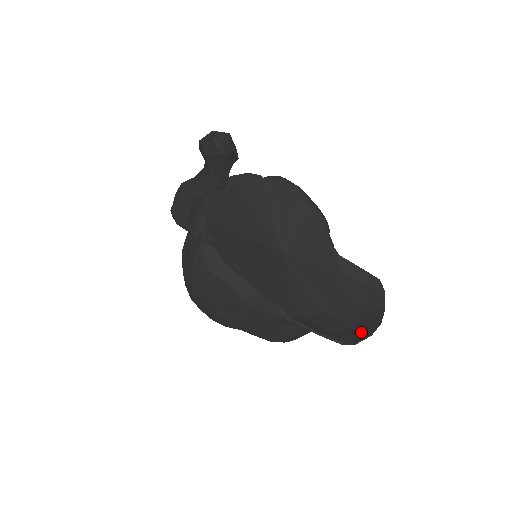
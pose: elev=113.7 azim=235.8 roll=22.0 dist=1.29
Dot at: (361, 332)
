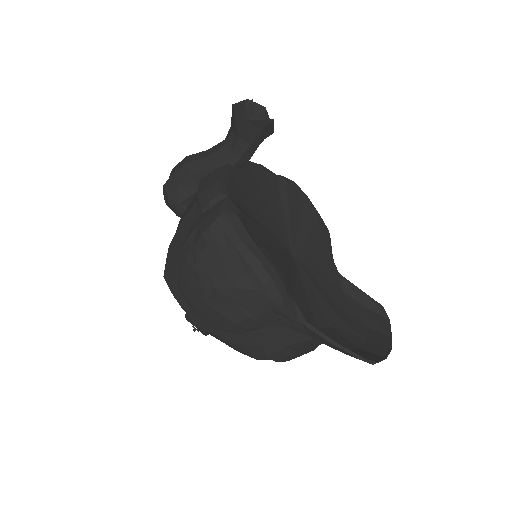
Dot at: (374, 354)
